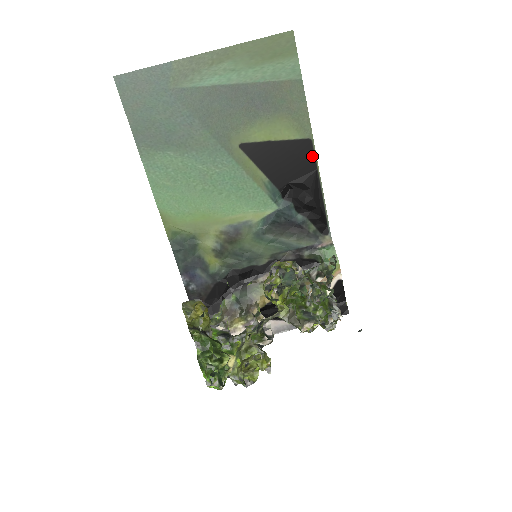
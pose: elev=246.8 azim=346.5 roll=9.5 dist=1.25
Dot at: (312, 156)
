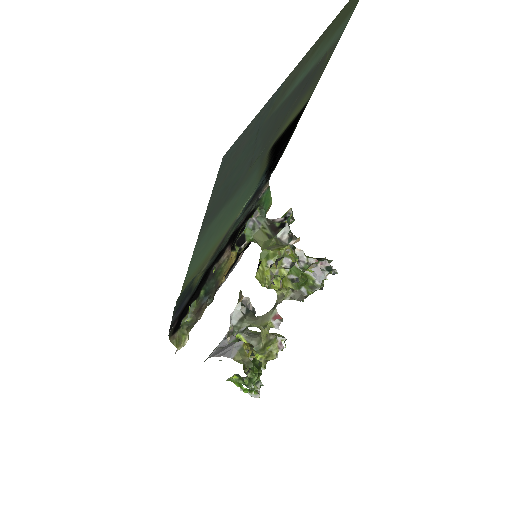
Dot at: occluded
